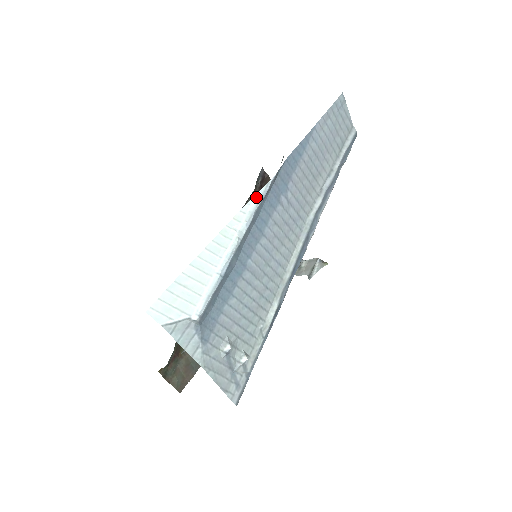
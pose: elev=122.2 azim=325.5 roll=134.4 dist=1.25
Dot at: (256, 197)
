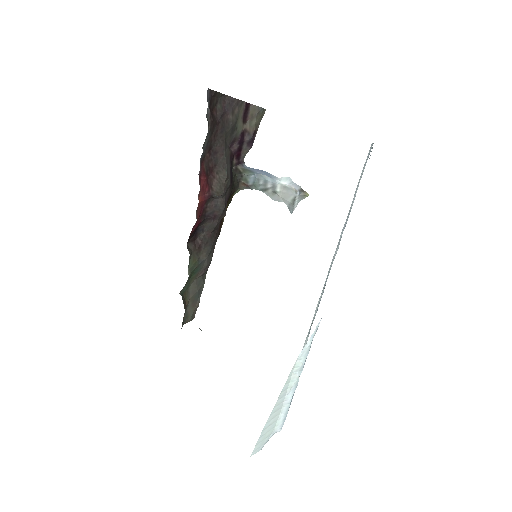
Dot at: (308, 344)
